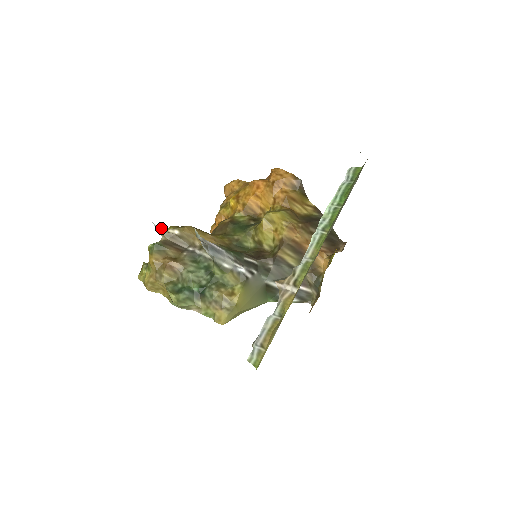
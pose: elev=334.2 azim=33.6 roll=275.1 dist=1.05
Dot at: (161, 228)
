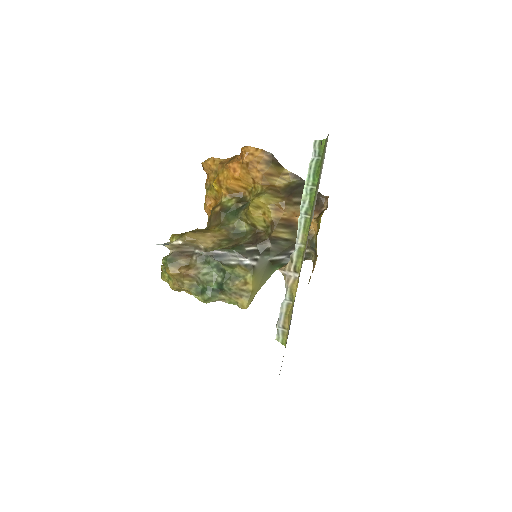
Dot at: (166, 244)
